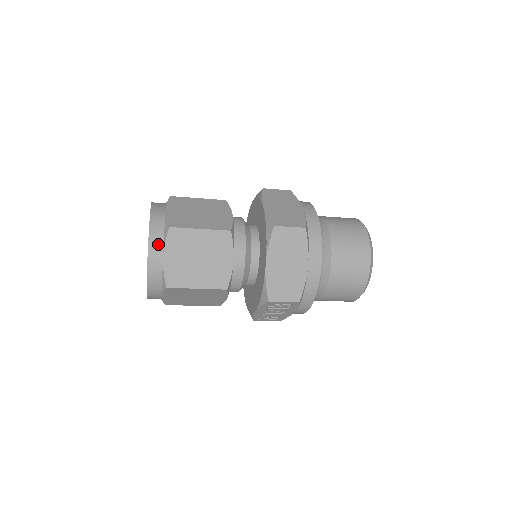
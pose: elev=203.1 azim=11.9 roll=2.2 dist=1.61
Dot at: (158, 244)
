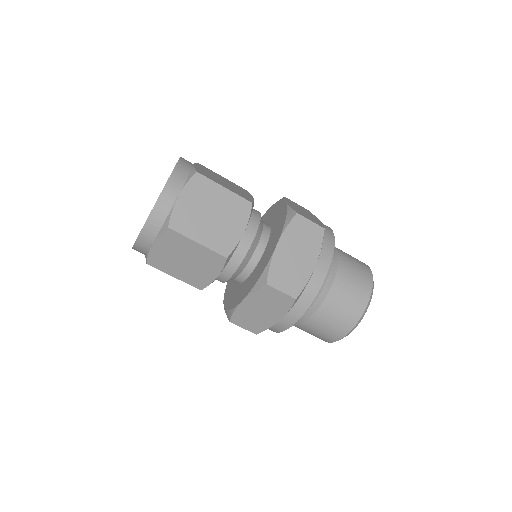
Dot at: (152, 232)
